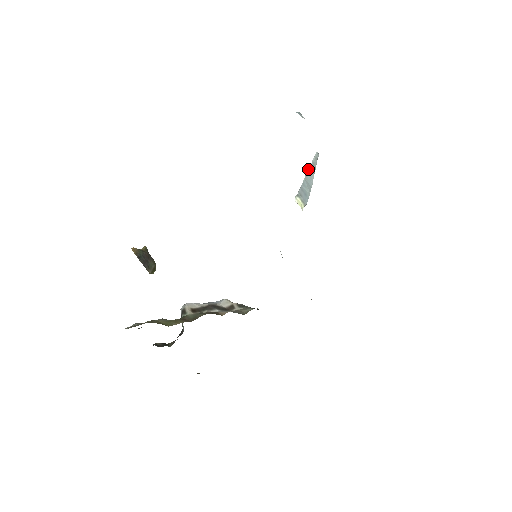
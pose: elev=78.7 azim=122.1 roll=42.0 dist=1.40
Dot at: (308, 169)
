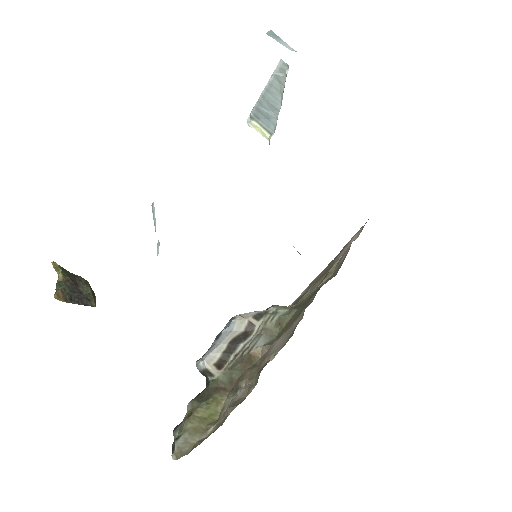
Dot at: (267, 84)
